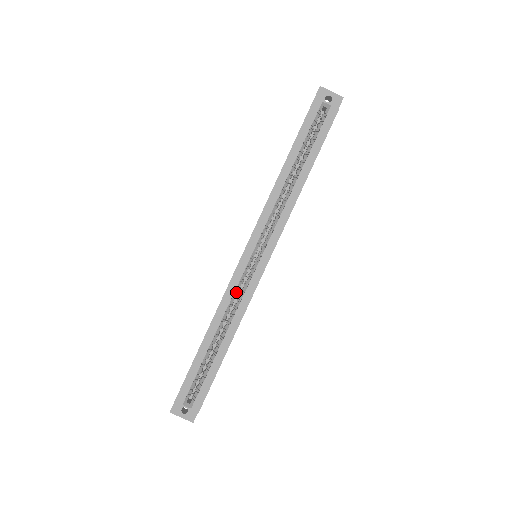
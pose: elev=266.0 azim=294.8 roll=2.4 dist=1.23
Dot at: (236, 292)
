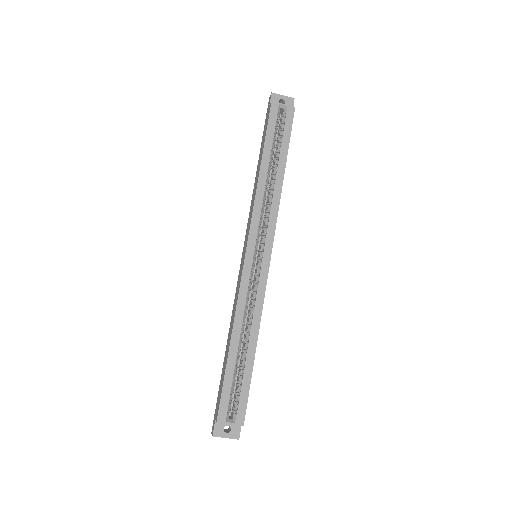
Dot at: (248, 293)
